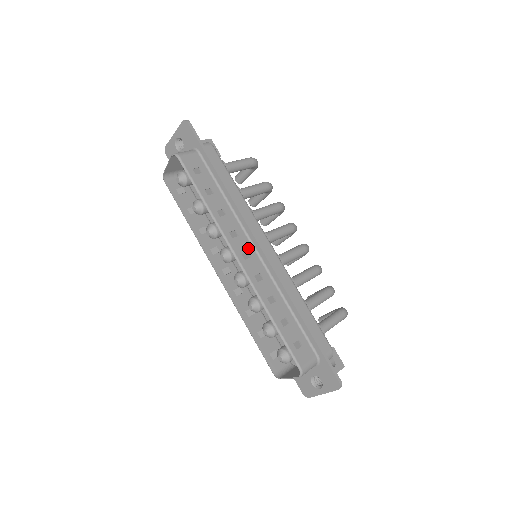
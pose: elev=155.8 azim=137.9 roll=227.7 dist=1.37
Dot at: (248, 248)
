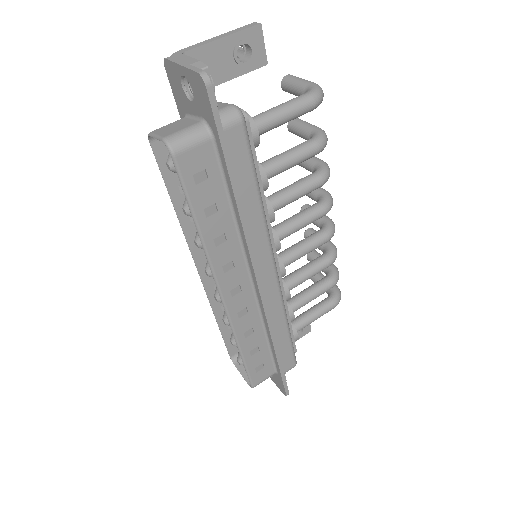
Dot at: (242, 280)
